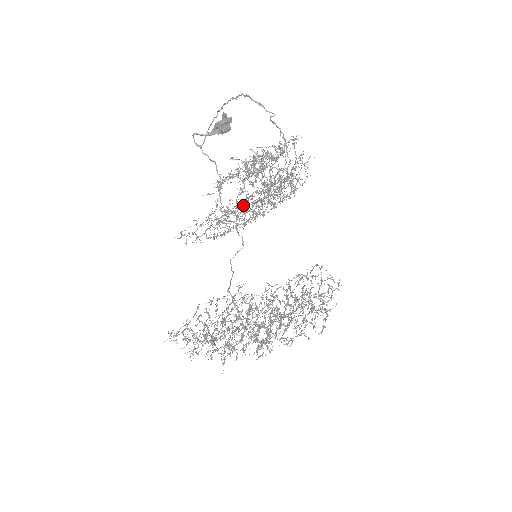
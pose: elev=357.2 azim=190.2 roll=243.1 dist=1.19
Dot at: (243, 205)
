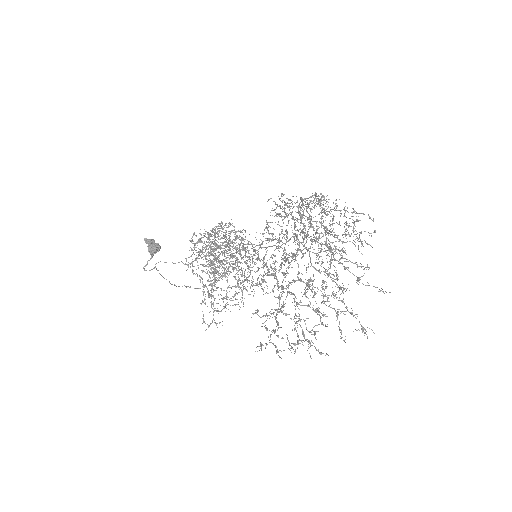
Dot at: occluded
